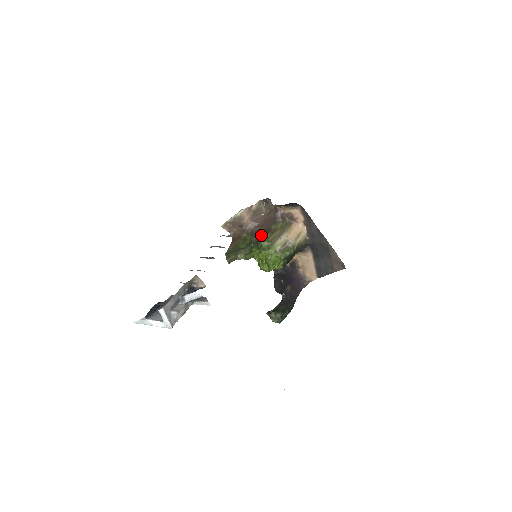
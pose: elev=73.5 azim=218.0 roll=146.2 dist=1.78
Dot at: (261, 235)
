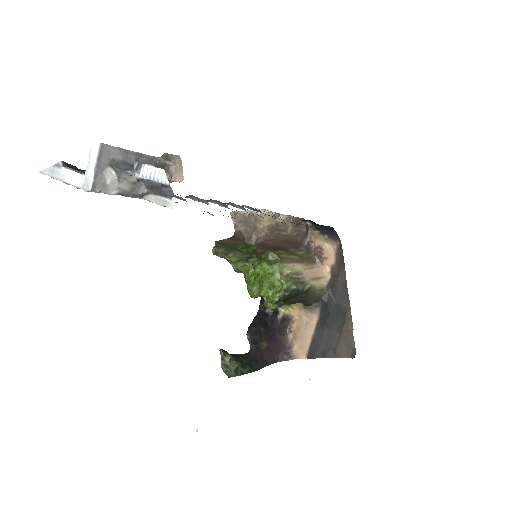
Dot at: (272, 248)
